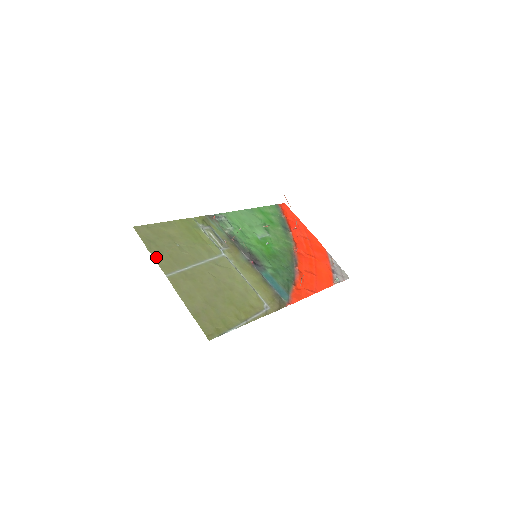
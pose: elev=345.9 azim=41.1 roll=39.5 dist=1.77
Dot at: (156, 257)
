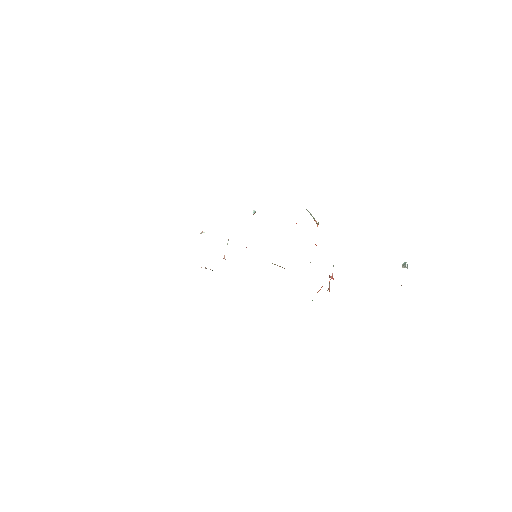
Dot at: occluded
